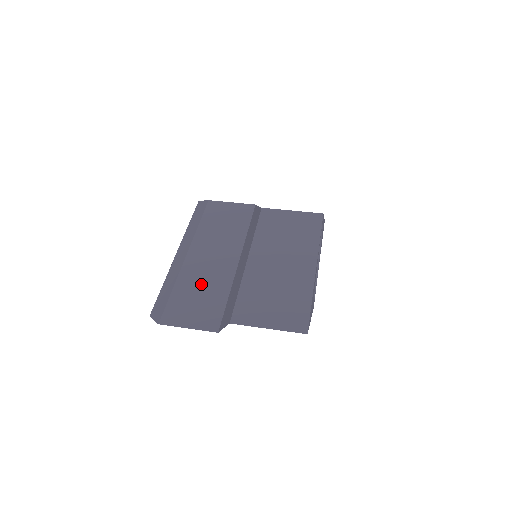
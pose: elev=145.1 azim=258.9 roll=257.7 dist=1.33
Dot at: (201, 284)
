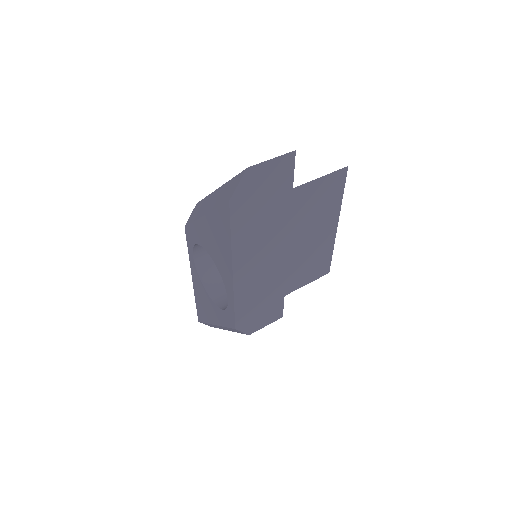
Dot at: occluded
